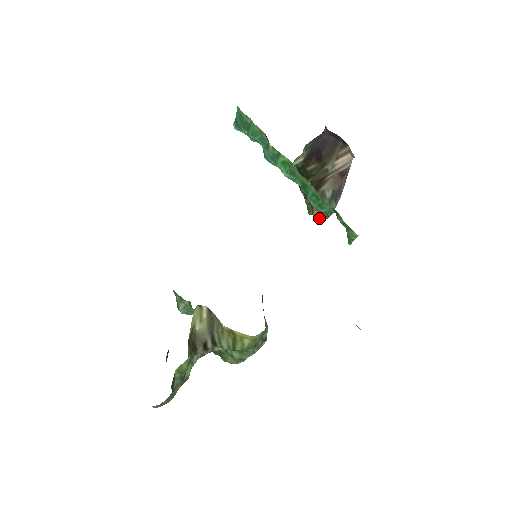
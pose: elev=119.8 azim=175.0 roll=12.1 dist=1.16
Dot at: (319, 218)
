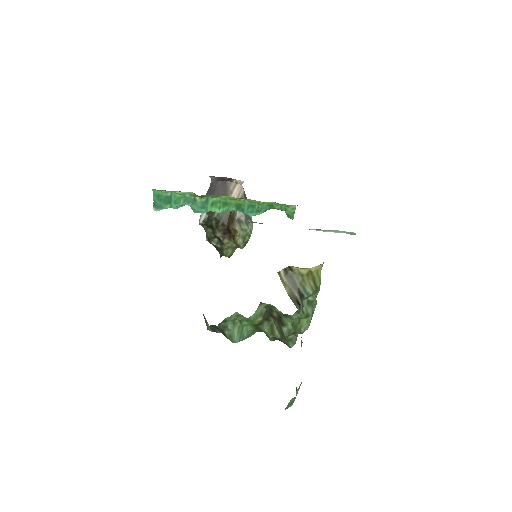
Dot at: (243, 244)
